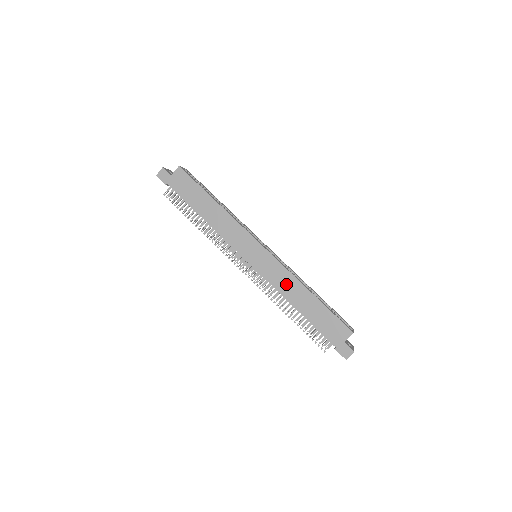
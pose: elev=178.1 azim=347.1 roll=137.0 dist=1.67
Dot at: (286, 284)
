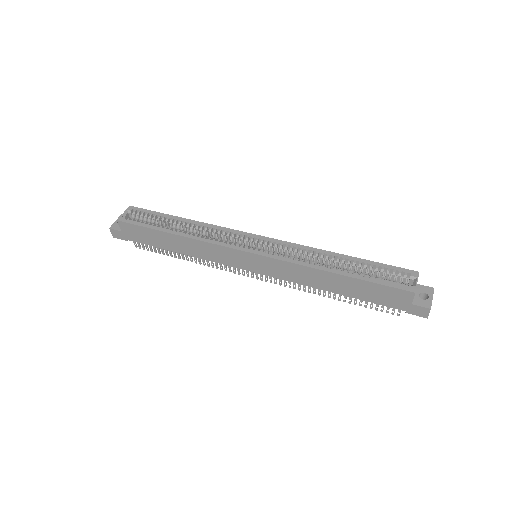
Dot at: (303, 276)
